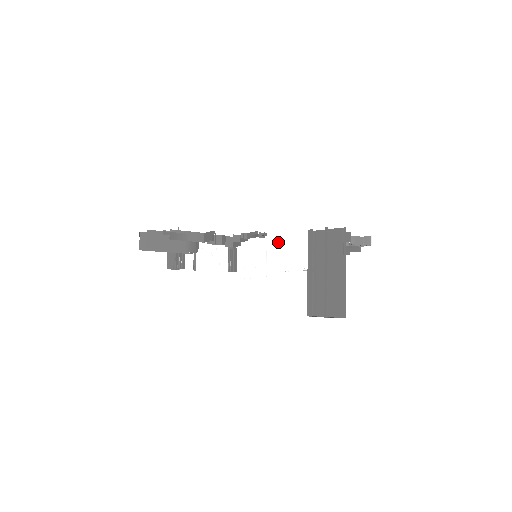
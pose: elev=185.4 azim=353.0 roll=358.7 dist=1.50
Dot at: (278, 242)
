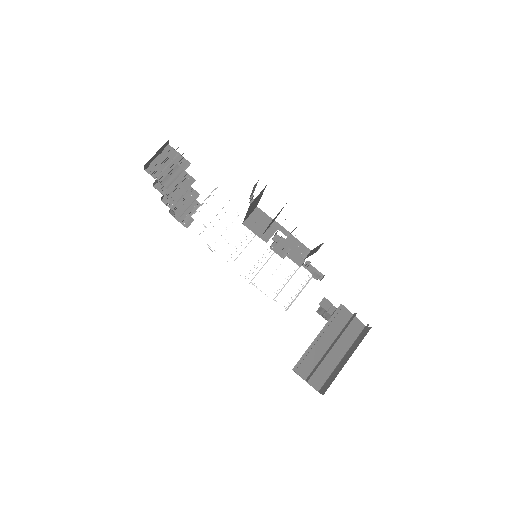
Dot at: (303, 279)
